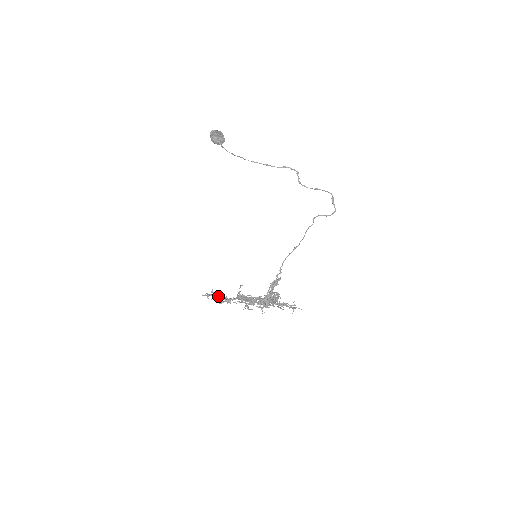
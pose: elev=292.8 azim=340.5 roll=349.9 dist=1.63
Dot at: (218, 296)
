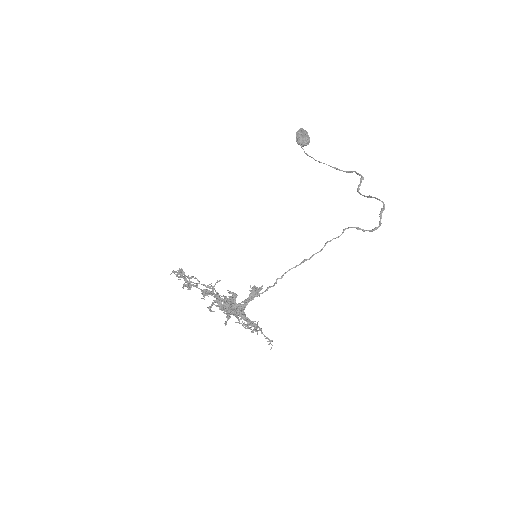
Dot at: (183, 277)
